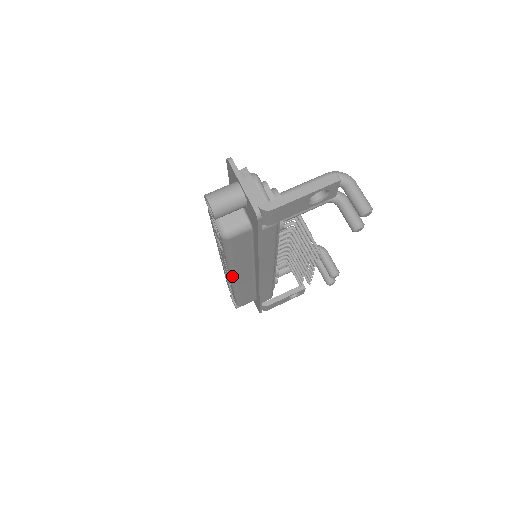
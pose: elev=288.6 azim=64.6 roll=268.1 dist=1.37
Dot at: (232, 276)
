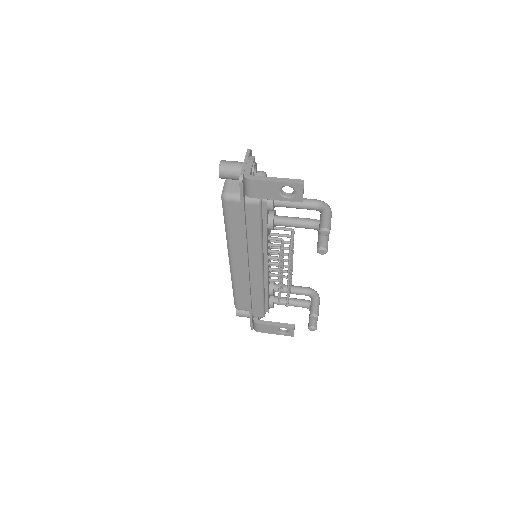
Dot at: (229, 255)
